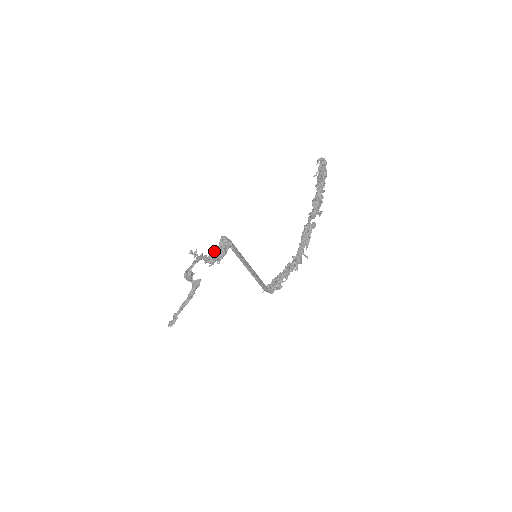
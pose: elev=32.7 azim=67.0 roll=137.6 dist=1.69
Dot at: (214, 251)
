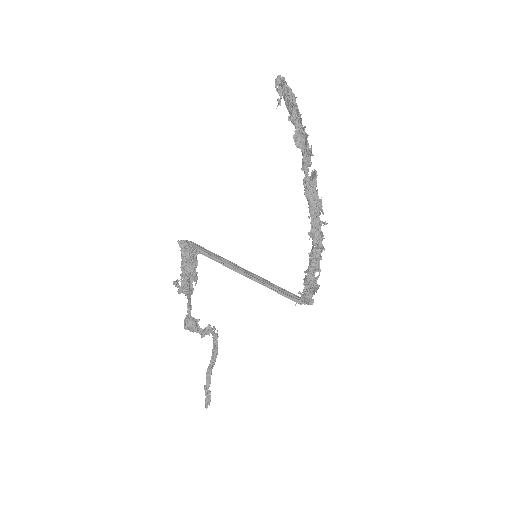
Dot at: occluded
